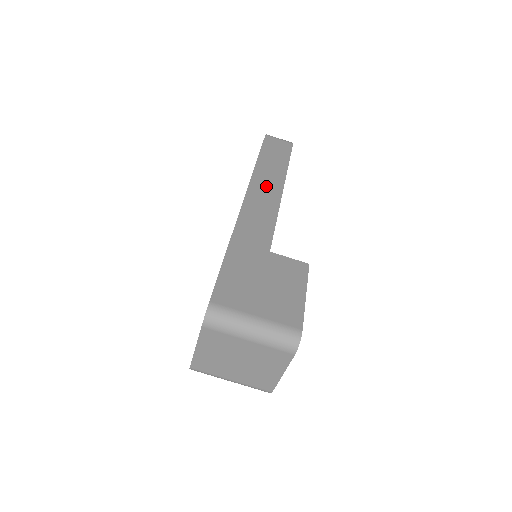
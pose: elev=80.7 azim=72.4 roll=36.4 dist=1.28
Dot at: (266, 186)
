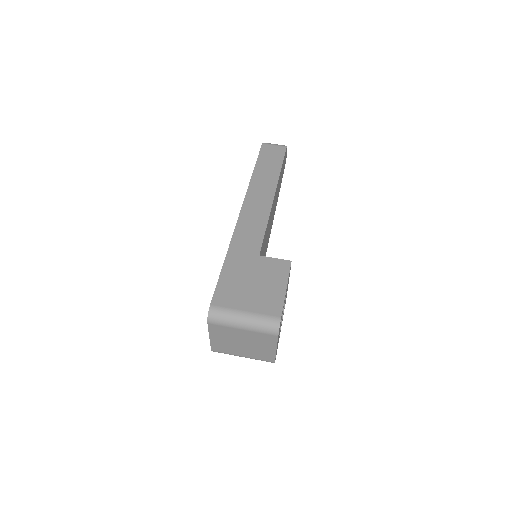
Dot at: (260, 195)
